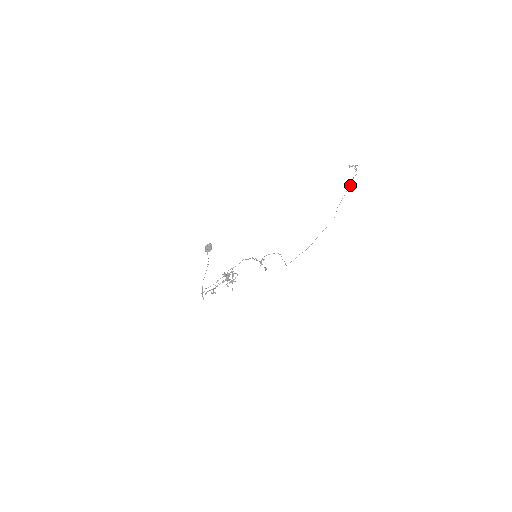
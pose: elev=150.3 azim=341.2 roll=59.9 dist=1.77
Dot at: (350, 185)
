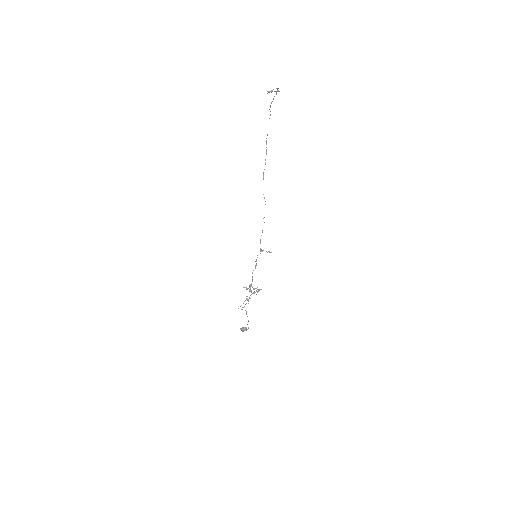
Dot at: occluded
